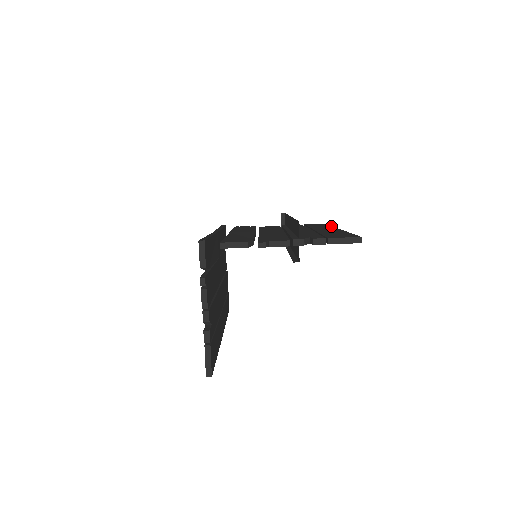
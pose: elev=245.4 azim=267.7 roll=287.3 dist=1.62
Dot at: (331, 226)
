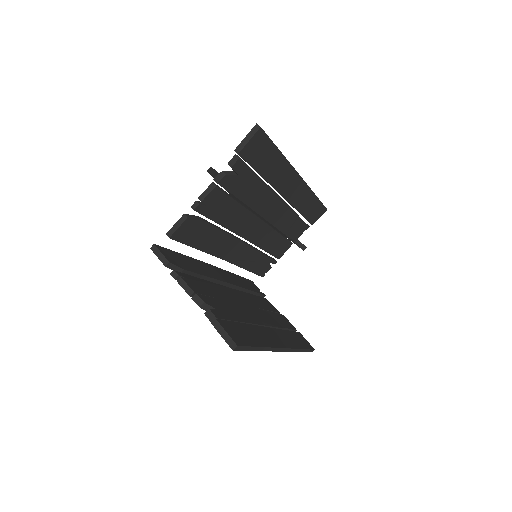
Dot at: occluded
